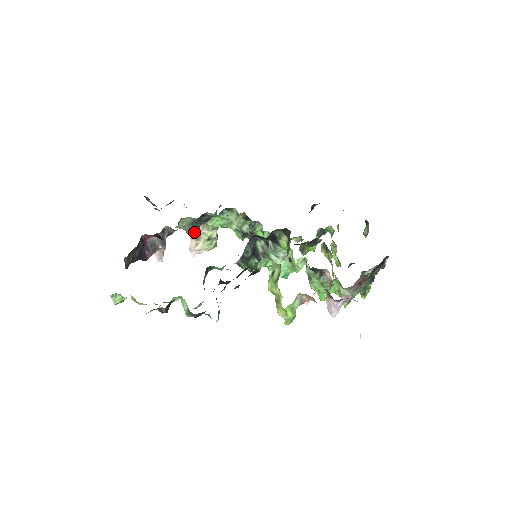
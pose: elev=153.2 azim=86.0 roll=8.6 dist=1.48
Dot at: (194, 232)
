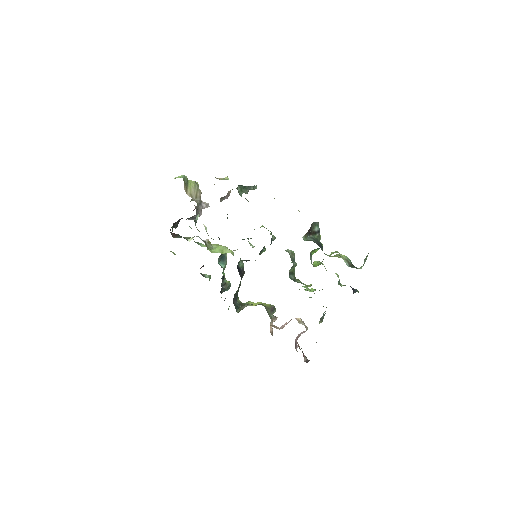
Dot at: occluded
